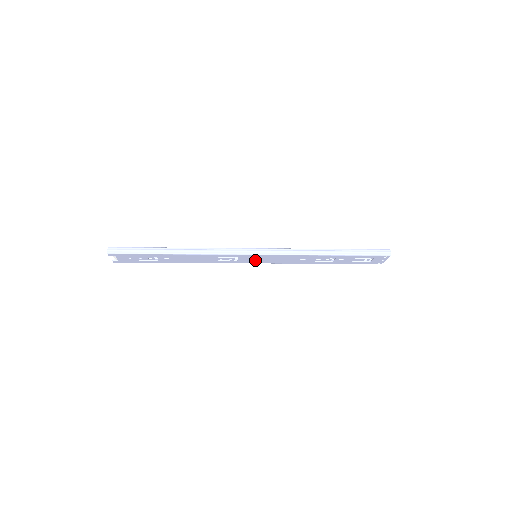
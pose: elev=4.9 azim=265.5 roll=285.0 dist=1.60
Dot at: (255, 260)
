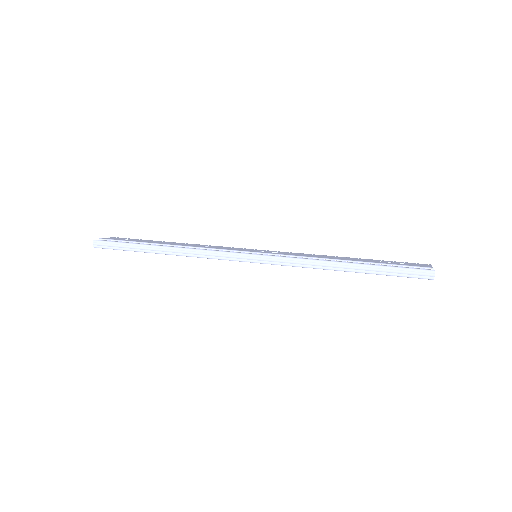
Dot at: occluded
